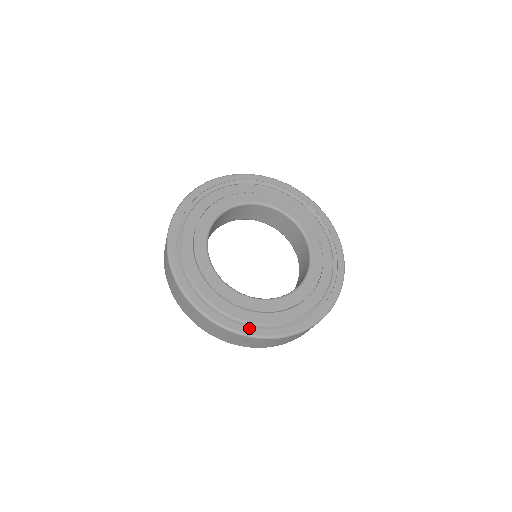
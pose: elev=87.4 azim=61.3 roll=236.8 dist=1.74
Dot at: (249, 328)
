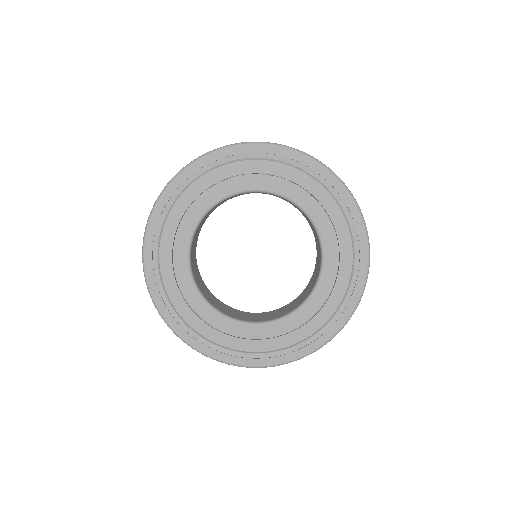
Dot at: (278, 357)
